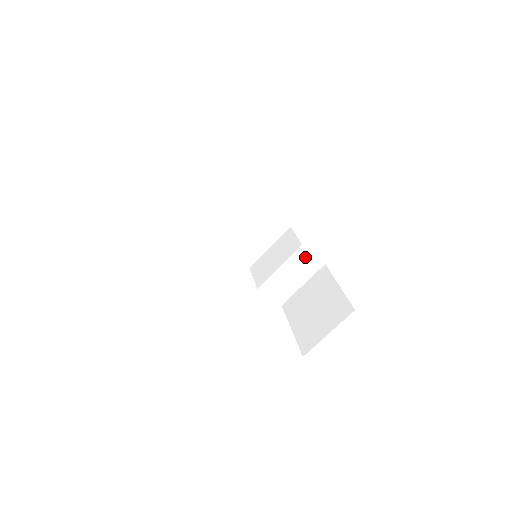
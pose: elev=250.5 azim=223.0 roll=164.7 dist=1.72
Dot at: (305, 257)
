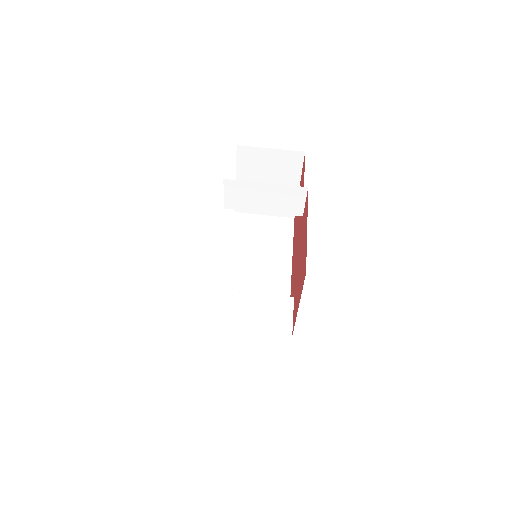
Dot at: (284, 310)
